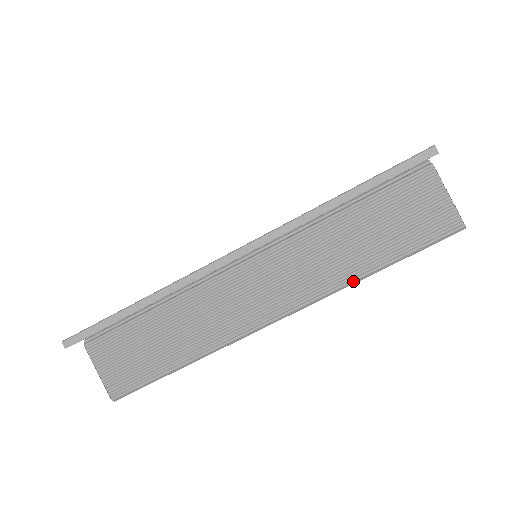
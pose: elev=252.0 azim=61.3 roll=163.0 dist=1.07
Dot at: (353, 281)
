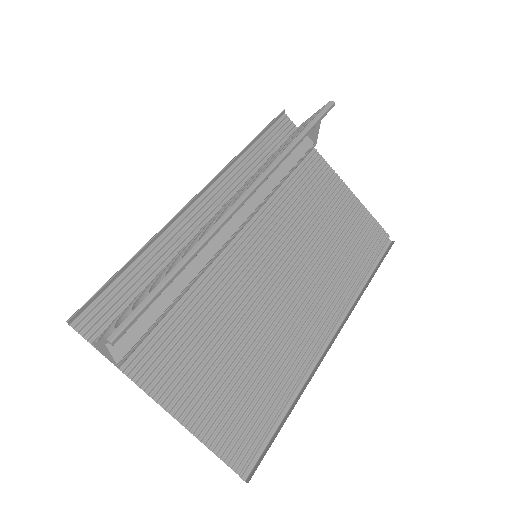
Dot at: (283, 151)
